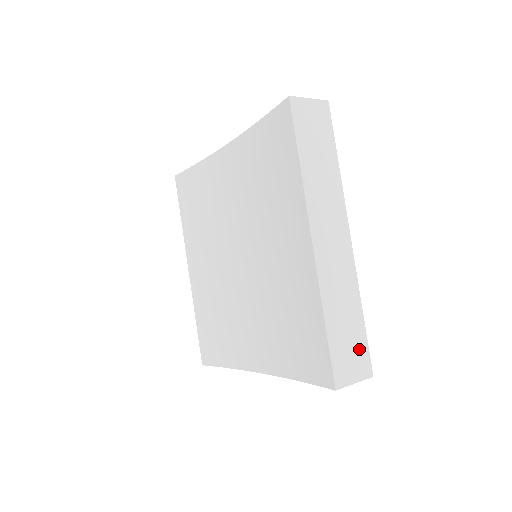
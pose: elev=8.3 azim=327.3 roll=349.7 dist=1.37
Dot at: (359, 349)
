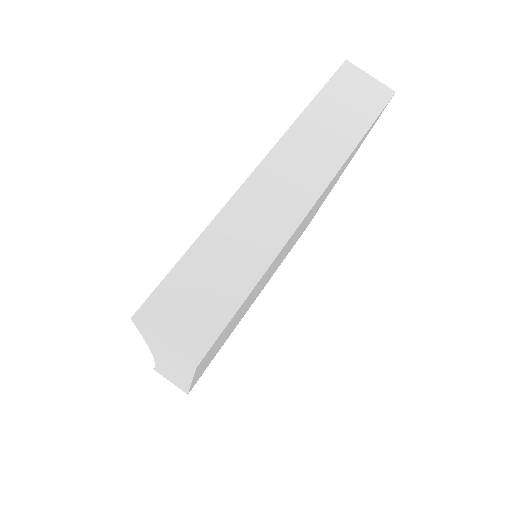
Dot at: (209, 316)
